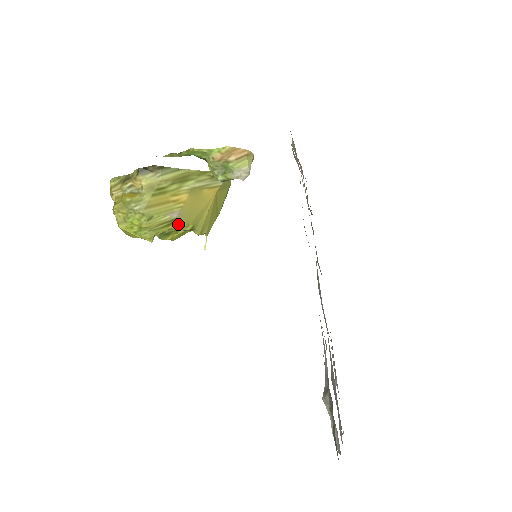
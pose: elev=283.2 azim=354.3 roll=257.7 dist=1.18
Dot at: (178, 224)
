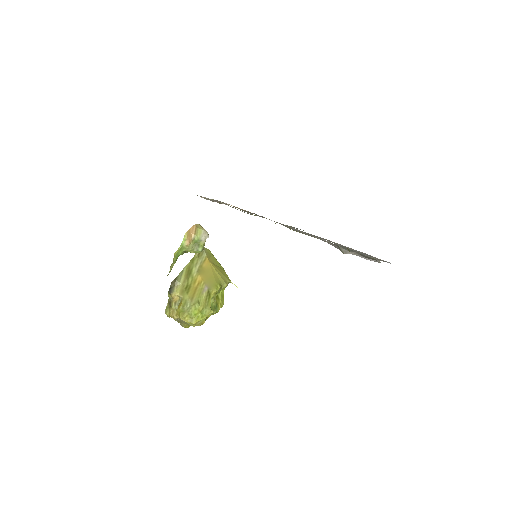
Dot at: (212, 291)
